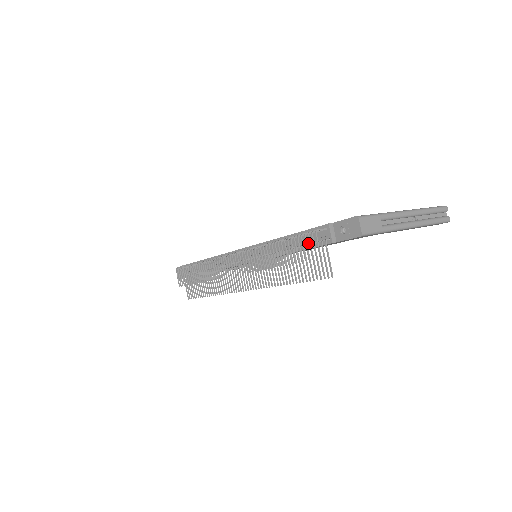
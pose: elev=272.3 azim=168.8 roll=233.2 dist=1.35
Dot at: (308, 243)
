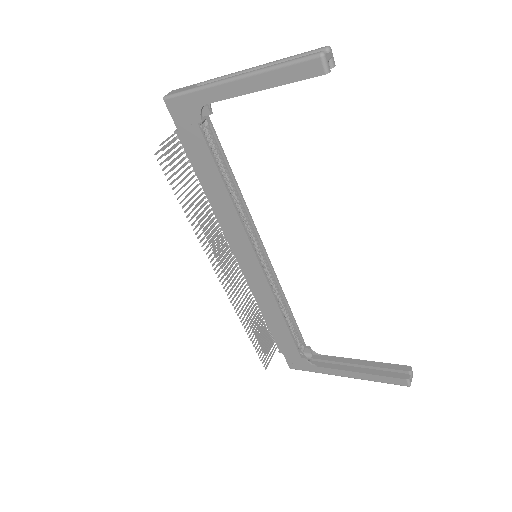
Dot at: (194, 162)
